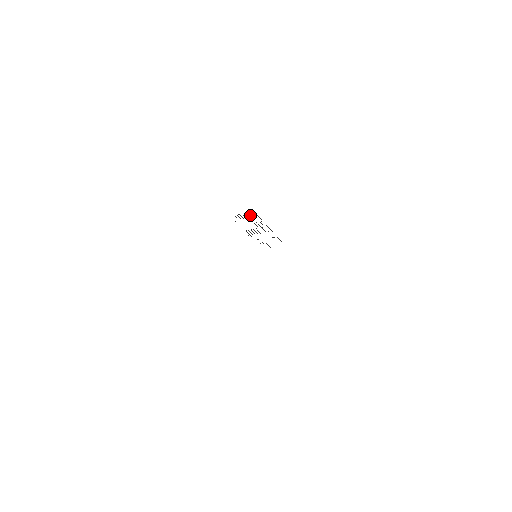
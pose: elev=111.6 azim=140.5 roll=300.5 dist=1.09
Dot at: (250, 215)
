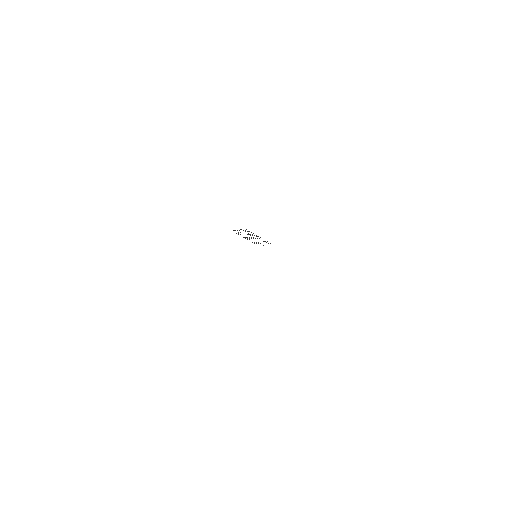
Dot at: occluded
